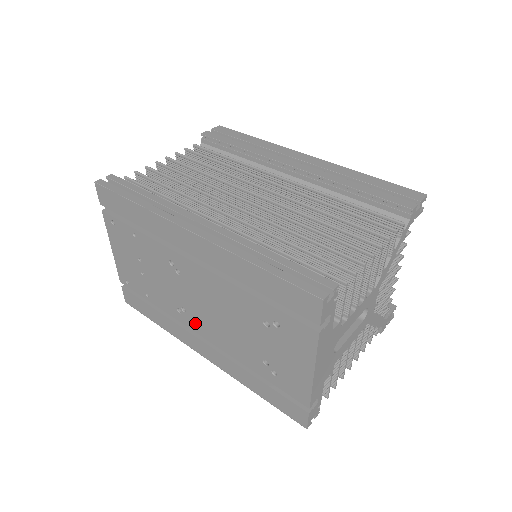
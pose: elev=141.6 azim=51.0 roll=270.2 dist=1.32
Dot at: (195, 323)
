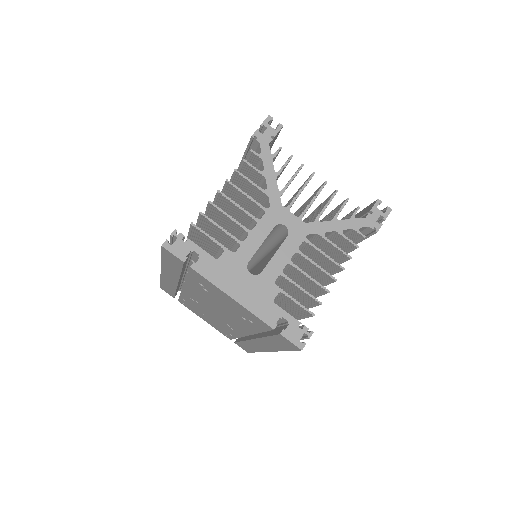
Dot at: (236, 329)
